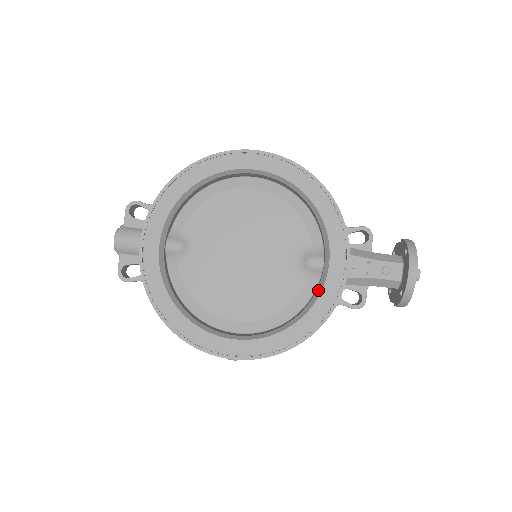
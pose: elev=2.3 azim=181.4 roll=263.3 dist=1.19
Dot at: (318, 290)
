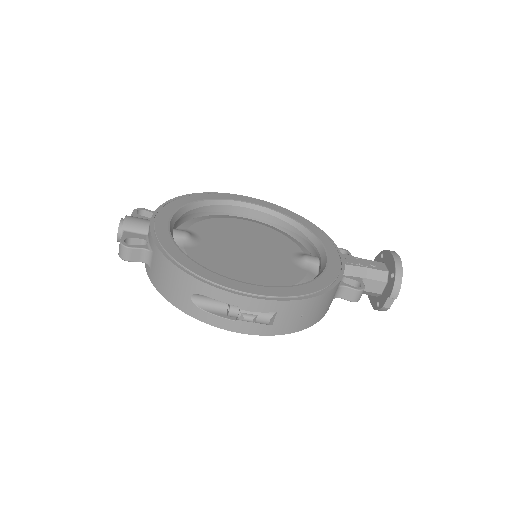
Dot at: (322, 268)
